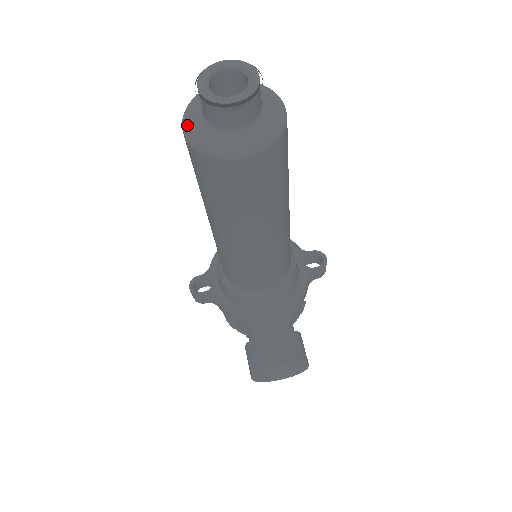
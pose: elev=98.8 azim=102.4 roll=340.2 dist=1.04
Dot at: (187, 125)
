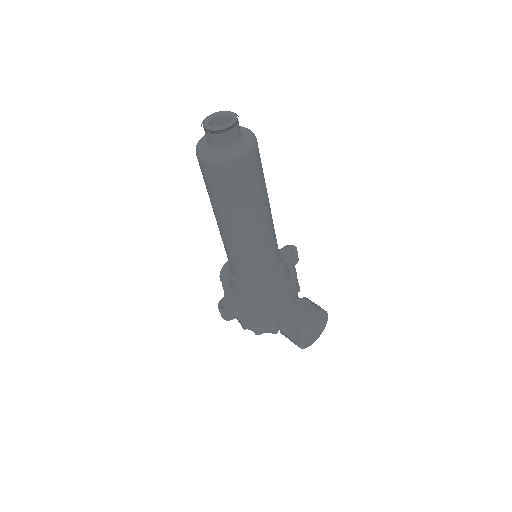
Dot at: (205, 156)
